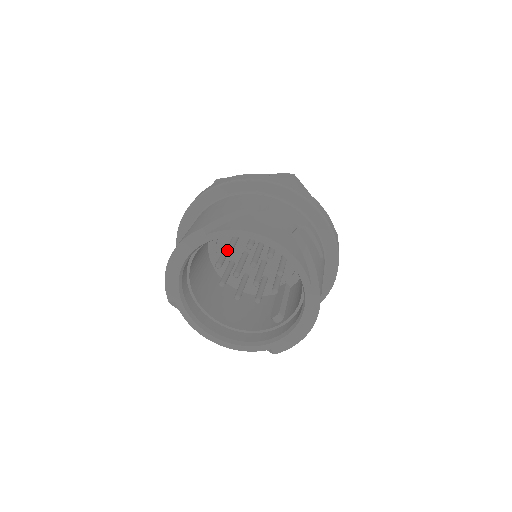
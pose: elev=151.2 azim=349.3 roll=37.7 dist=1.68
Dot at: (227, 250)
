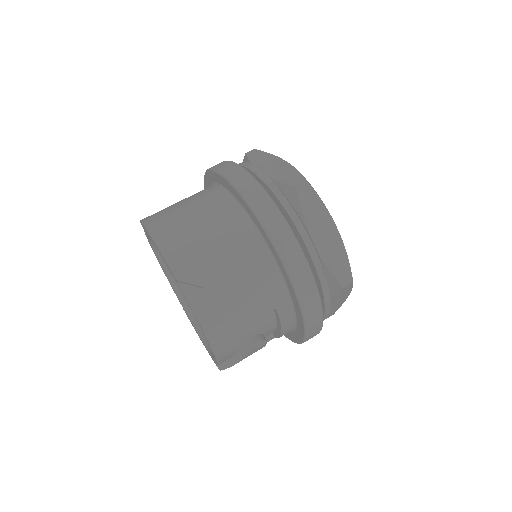
Dot at: occluded
